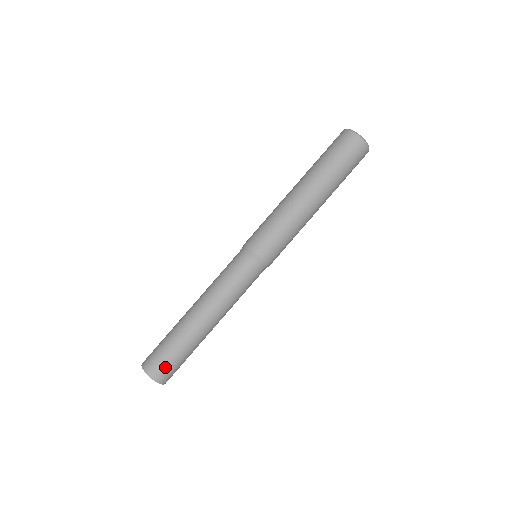
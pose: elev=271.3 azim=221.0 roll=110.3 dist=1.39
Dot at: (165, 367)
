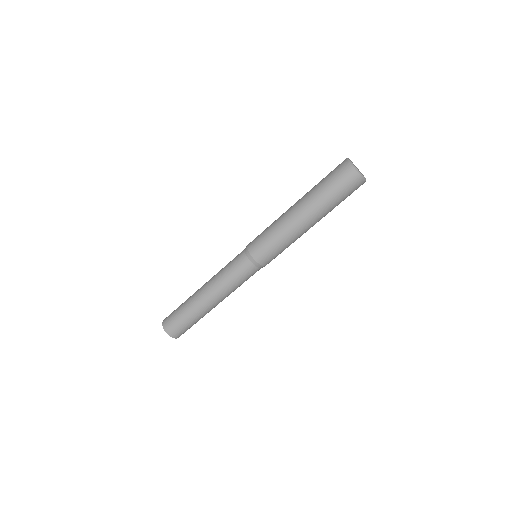
Dot at: occluded
